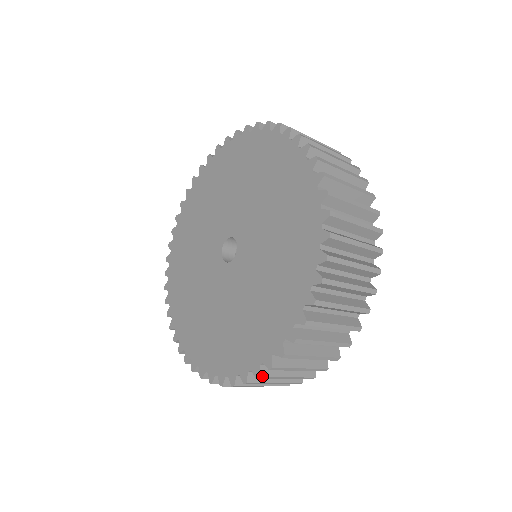
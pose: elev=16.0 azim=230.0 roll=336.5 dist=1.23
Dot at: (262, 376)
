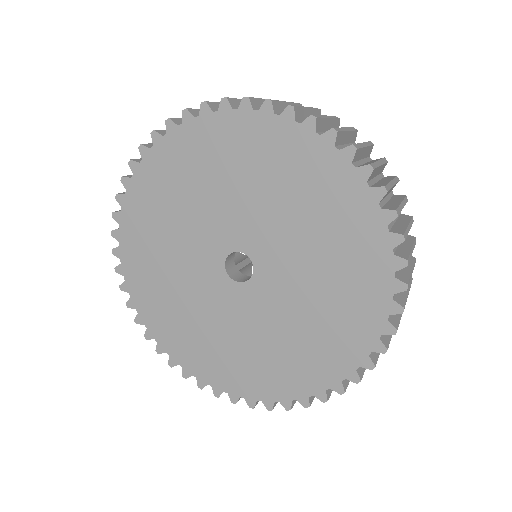
Dot at: occluded
